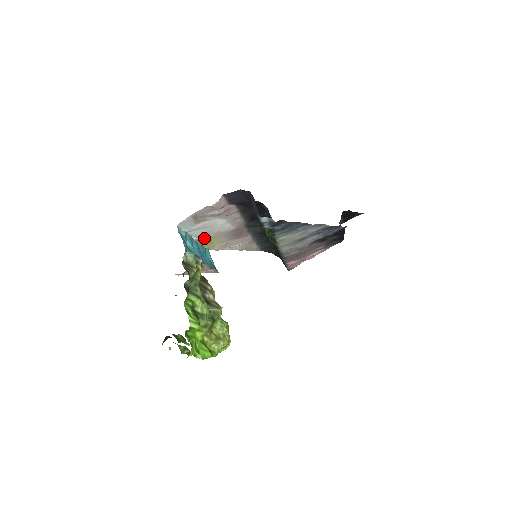
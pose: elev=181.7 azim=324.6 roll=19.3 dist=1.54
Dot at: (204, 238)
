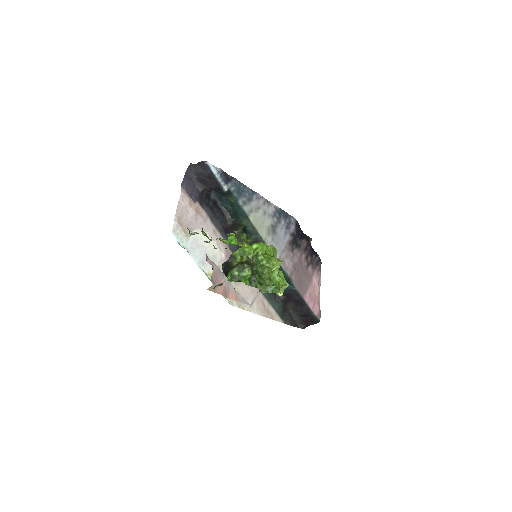
Dot at: (210, 272)
